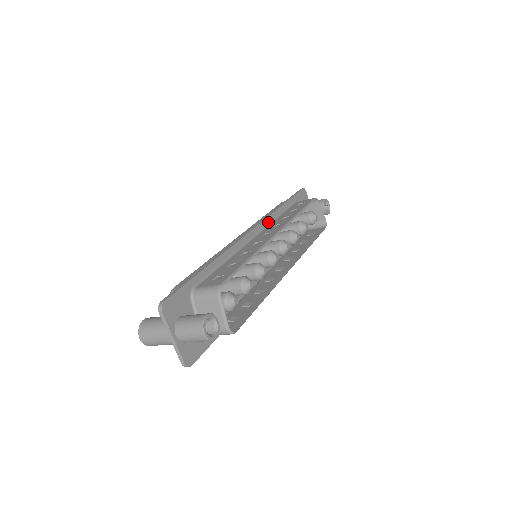
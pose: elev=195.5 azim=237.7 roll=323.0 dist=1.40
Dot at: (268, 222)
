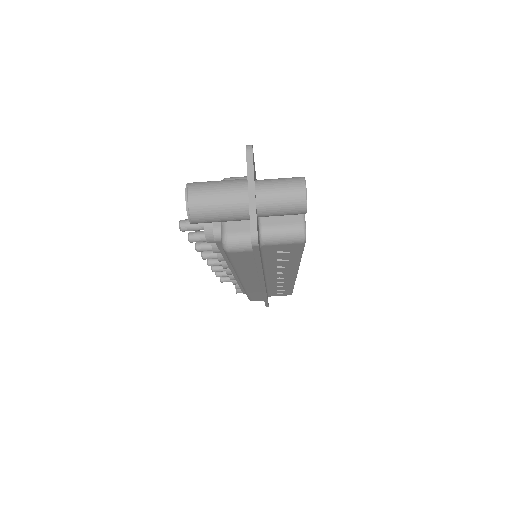
Dot at: occluded
